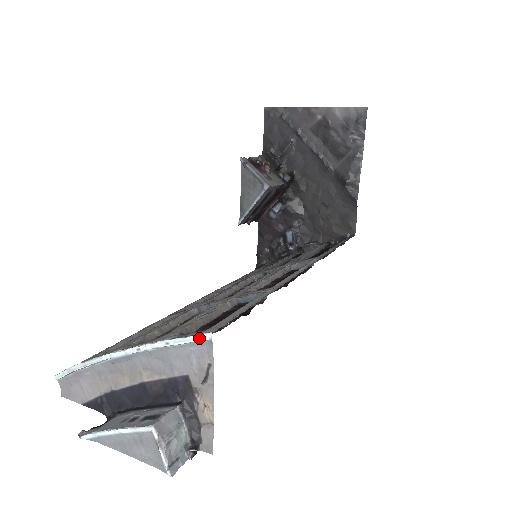
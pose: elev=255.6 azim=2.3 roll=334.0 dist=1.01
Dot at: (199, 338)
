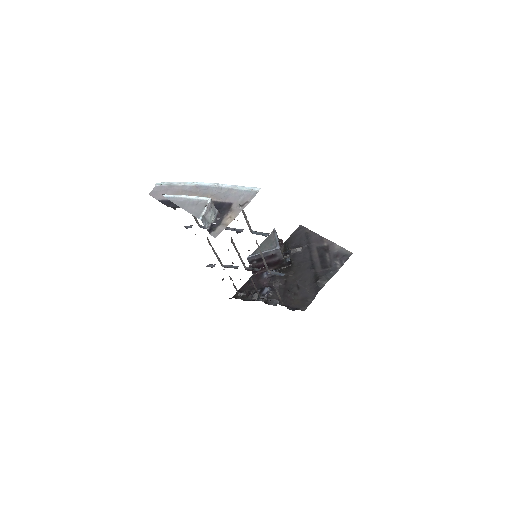
Dot at: (253, 188)
